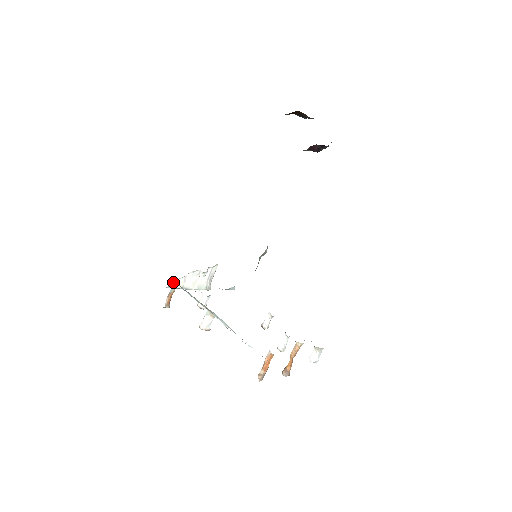
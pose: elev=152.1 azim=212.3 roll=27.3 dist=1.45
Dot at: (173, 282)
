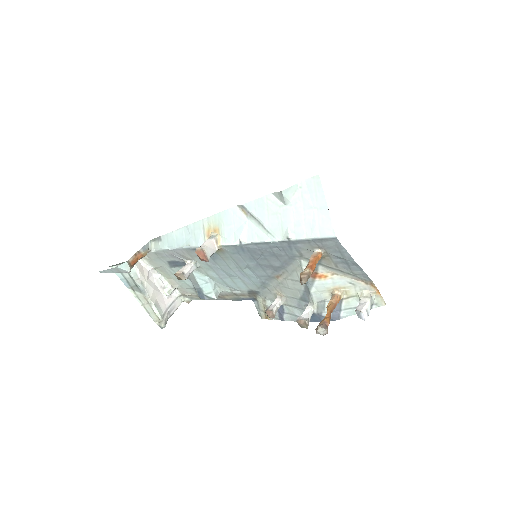
Dot at: (149, 242)
